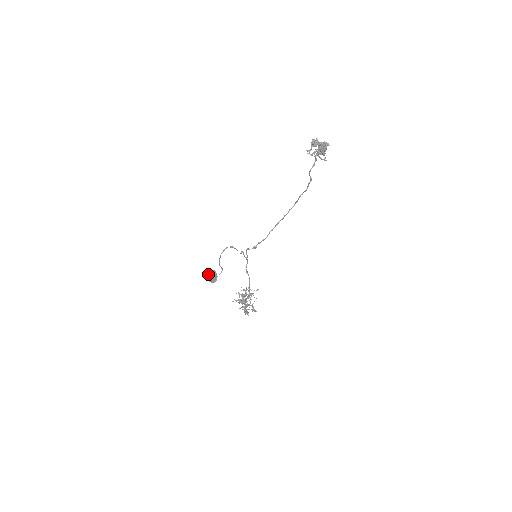
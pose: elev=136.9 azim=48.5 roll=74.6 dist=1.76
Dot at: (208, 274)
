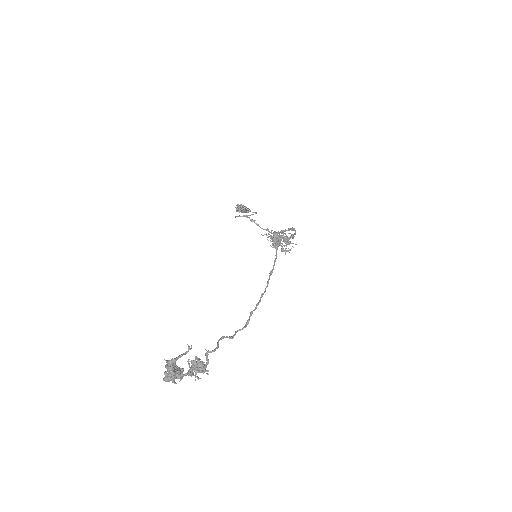
Dot at: (236, 205)
